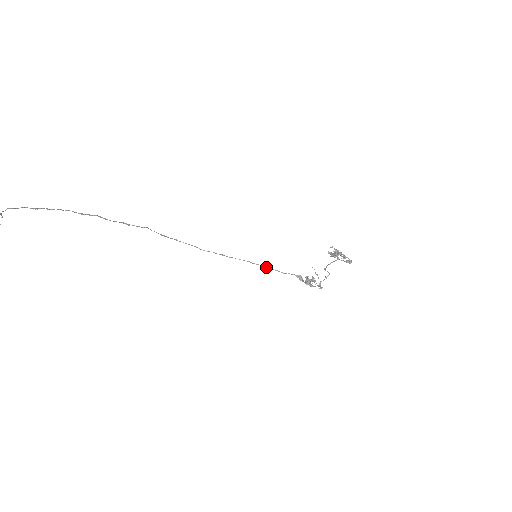
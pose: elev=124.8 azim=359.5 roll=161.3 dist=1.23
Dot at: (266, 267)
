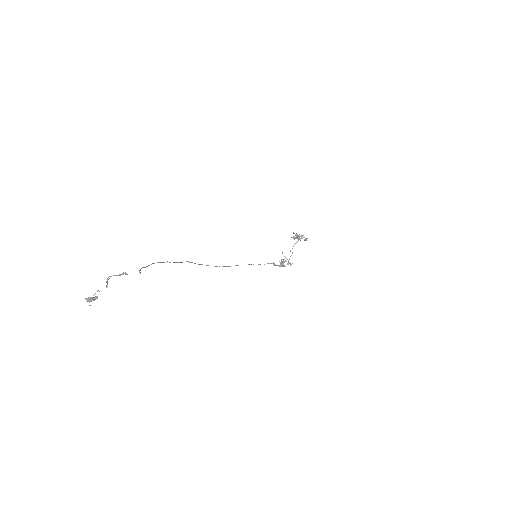
Dot at: occluded
